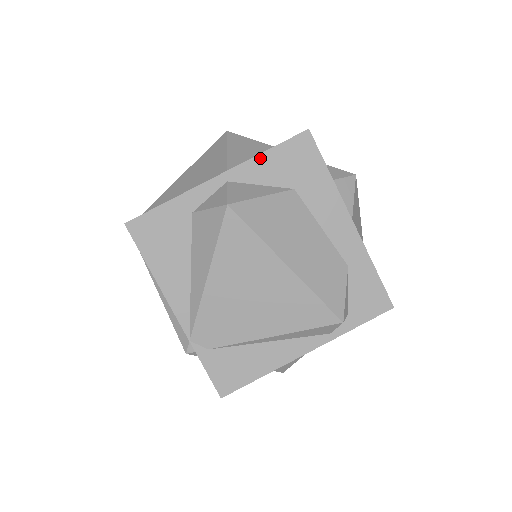
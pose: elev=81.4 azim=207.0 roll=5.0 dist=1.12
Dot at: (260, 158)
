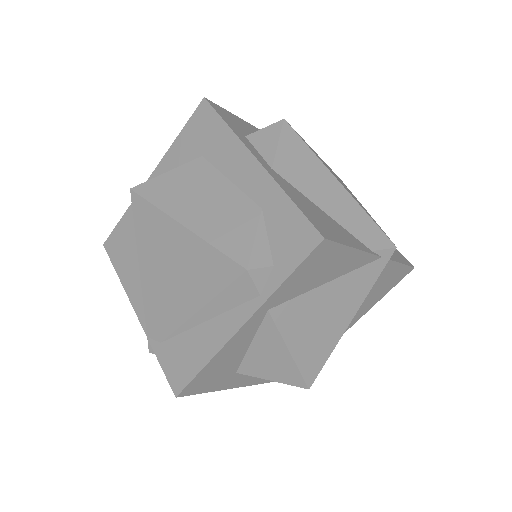
Dot at: (175, 145)
